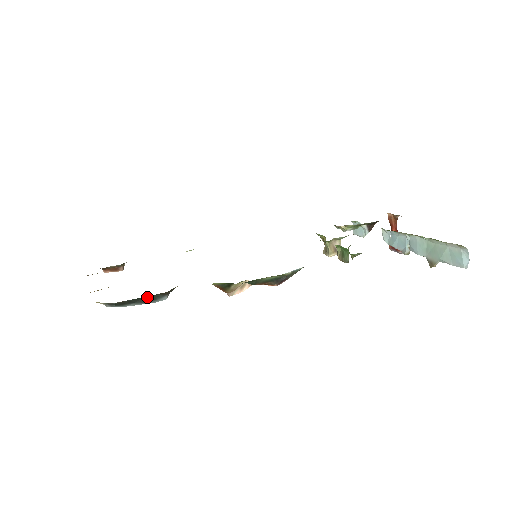
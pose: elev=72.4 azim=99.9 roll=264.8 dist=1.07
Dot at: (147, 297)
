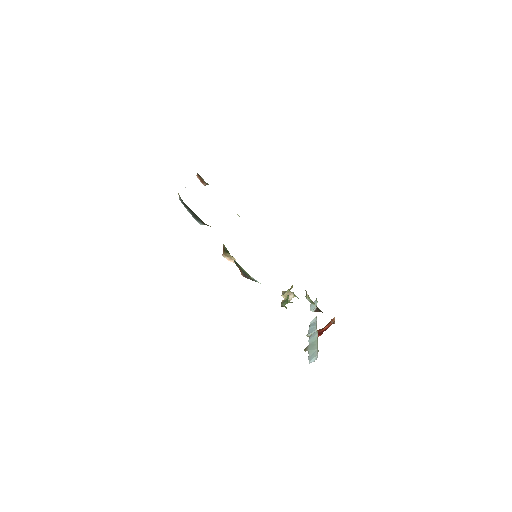
Dot at: (196, 215)
